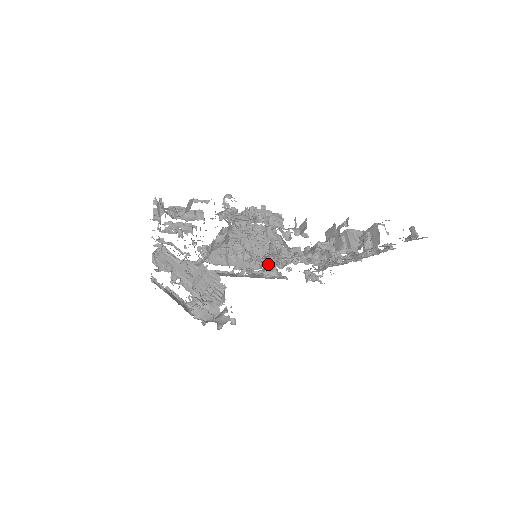
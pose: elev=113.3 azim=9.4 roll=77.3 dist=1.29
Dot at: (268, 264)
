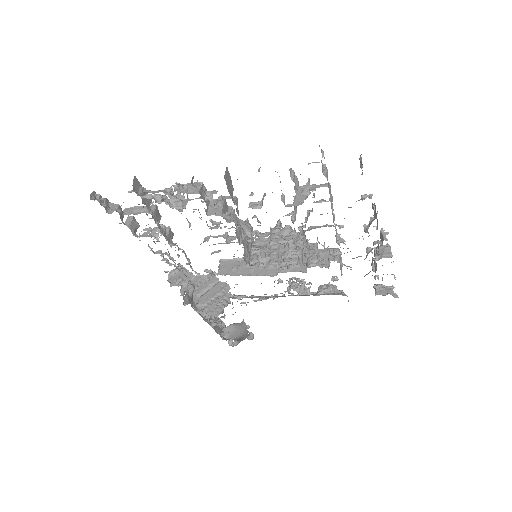
Dot at: occluded
